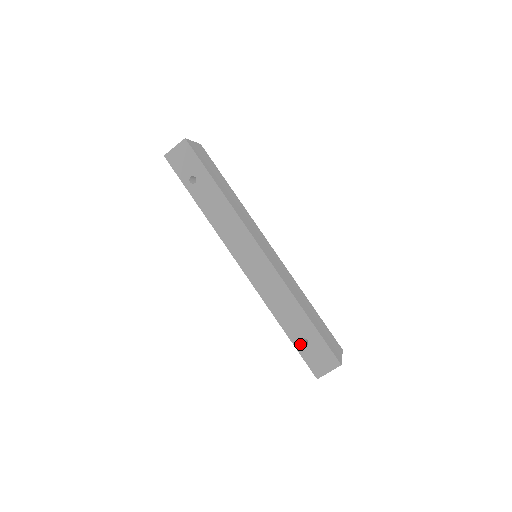
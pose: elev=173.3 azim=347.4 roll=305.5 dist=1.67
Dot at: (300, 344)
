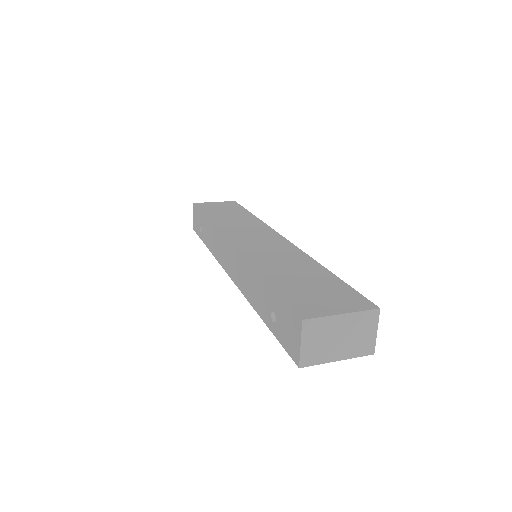
Dot at: (273, 324)
